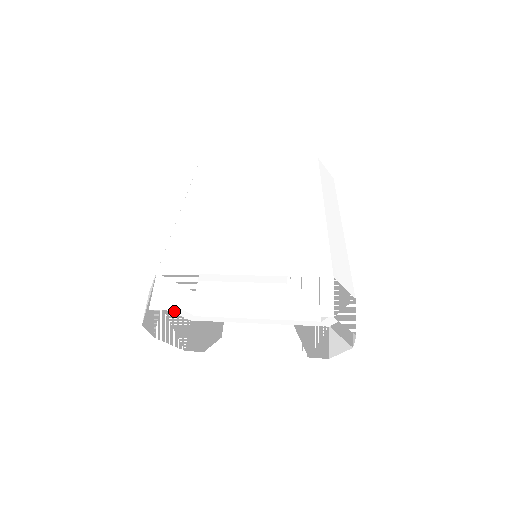
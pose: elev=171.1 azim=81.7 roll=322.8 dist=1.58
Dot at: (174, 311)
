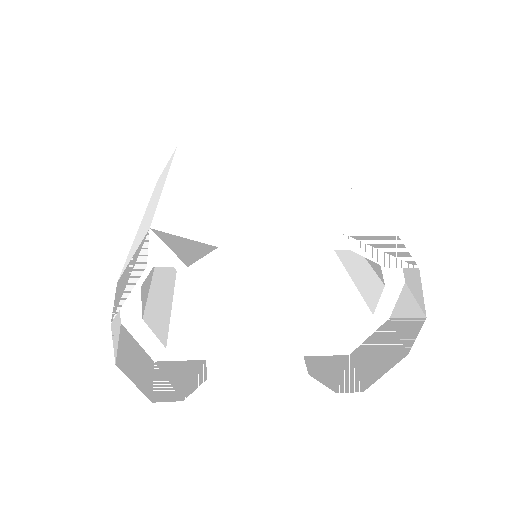
Dot at: (137, 338)
